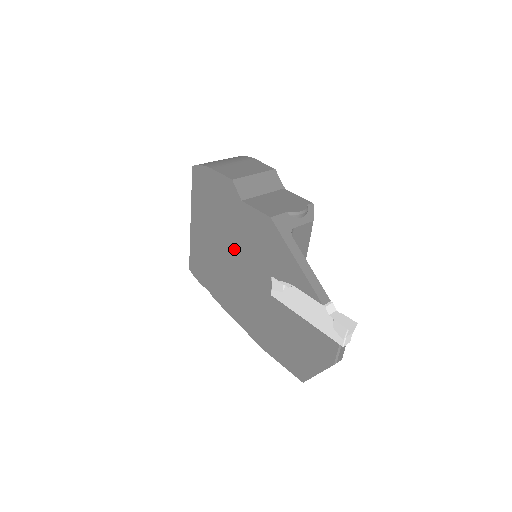
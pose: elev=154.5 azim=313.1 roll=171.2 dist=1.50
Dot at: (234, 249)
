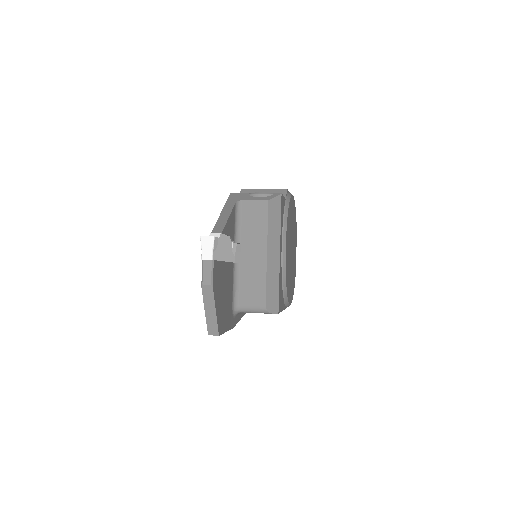
Dot at: occluded
